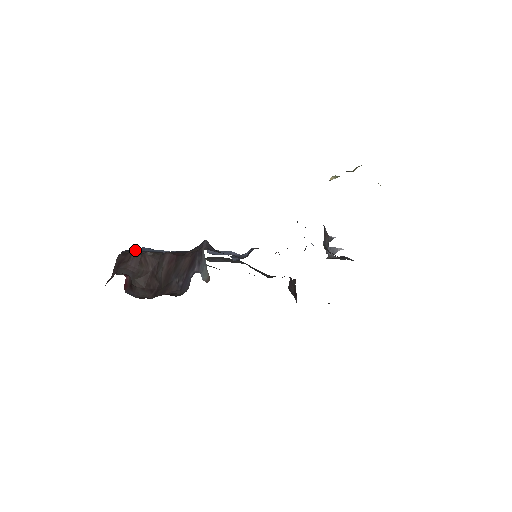
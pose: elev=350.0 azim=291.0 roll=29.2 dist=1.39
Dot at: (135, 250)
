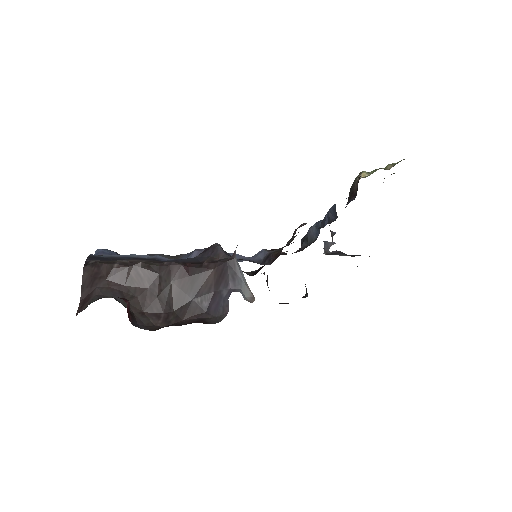
Dot at: (96, 255)
